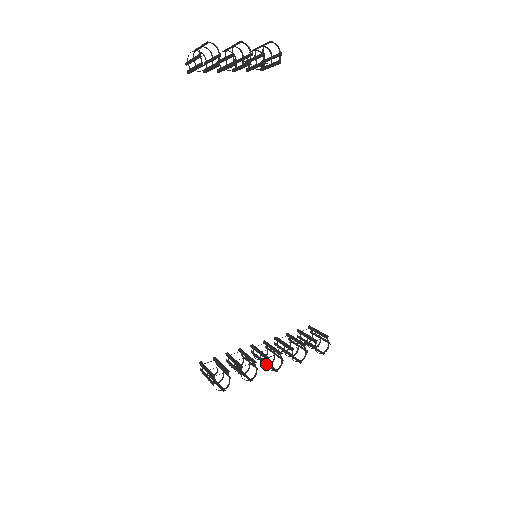
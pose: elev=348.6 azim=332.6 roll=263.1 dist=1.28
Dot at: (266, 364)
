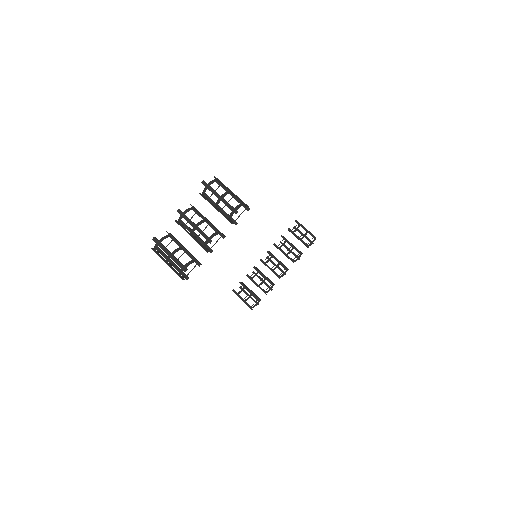
Dot at: occluded
